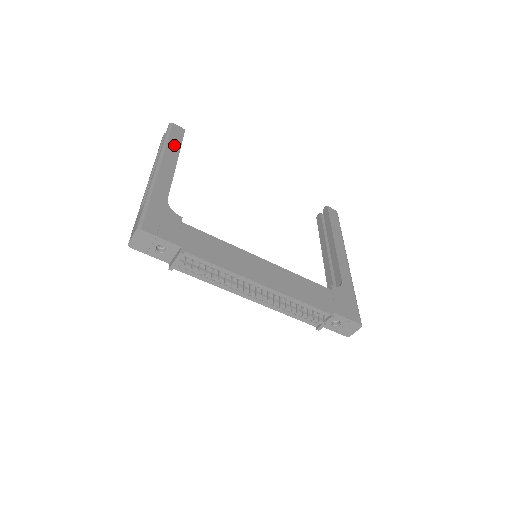
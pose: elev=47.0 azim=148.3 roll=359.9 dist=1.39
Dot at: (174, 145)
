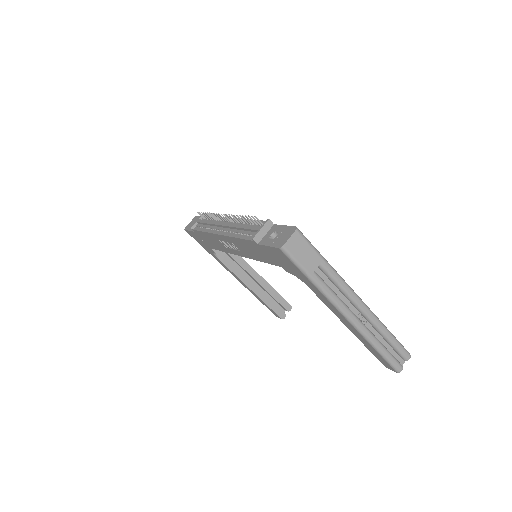
Dot at: occluded
